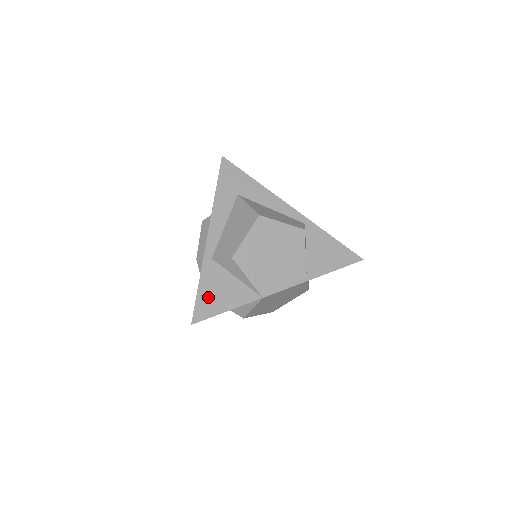
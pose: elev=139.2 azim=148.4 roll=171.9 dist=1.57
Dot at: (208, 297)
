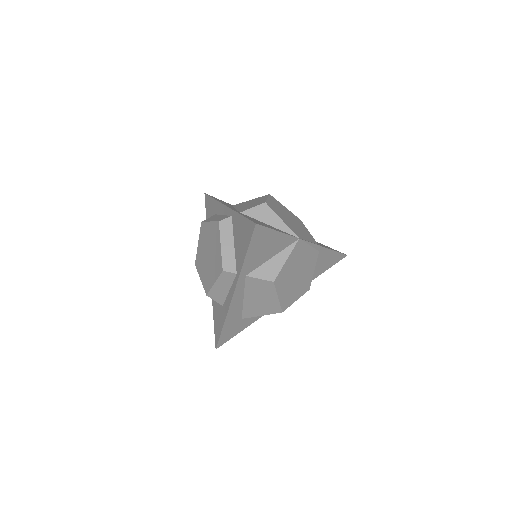
Dot at: (256, 221)
